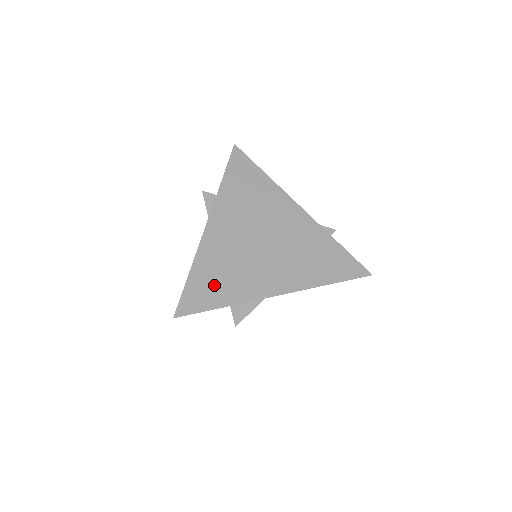
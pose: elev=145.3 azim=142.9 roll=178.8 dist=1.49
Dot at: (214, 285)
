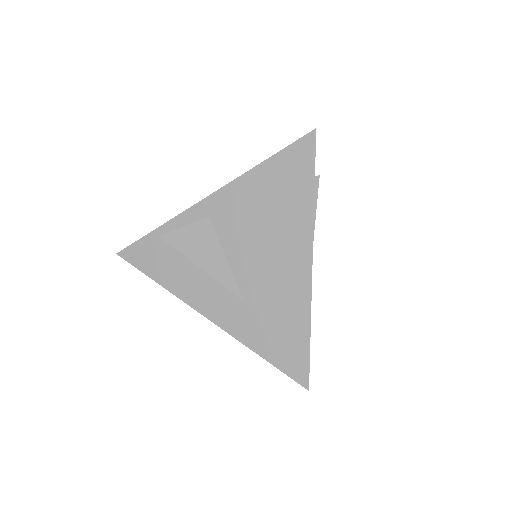
Dot at: occluded
